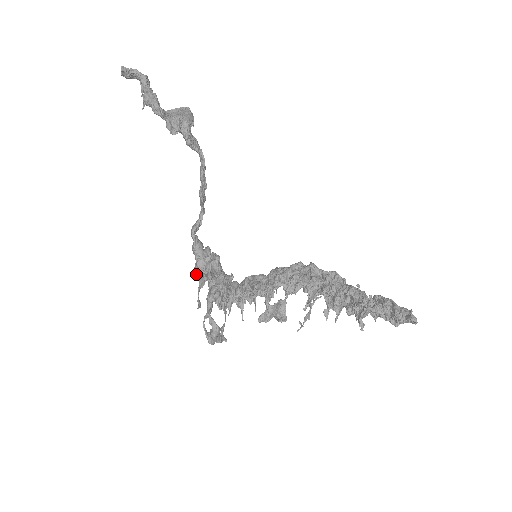
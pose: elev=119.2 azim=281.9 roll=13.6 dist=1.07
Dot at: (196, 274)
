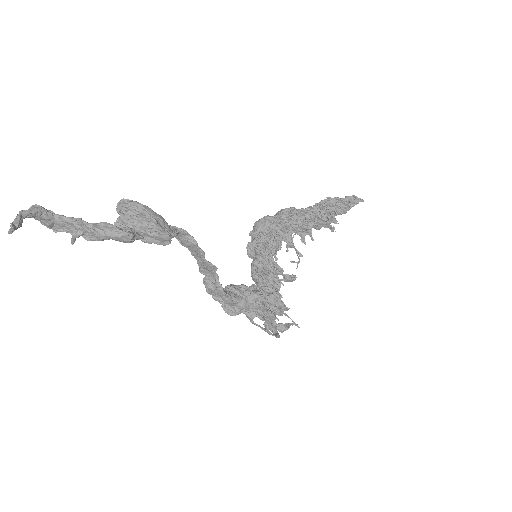
Dot at: (239, 313)
